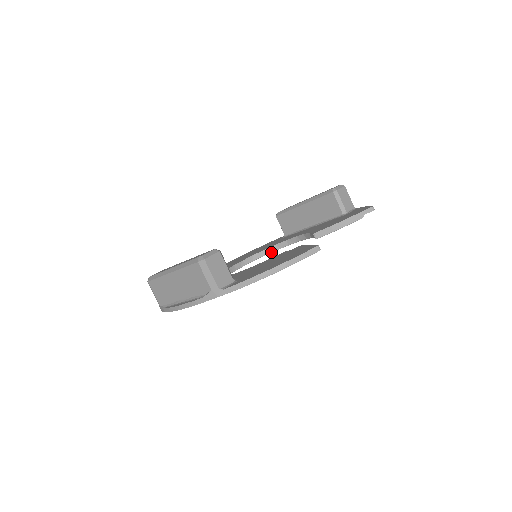
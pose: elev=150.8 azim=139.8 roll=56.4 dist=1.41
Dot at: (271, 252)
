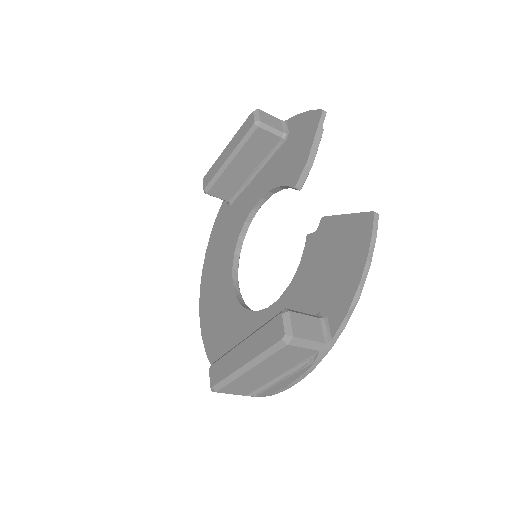
Dot at: occluded
